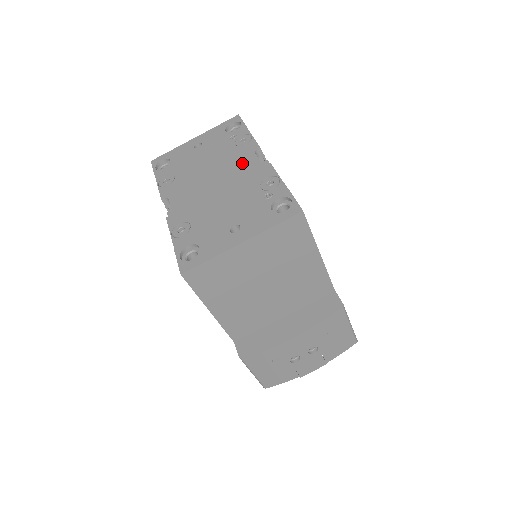
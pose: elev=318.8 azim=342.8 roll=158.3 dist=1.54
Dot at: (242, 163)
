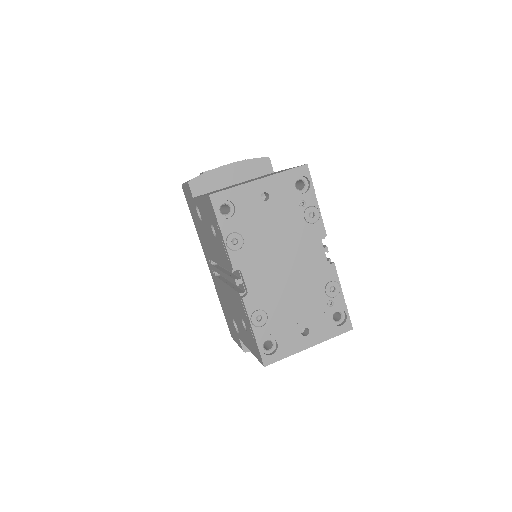
Dot at: (311, 251)
